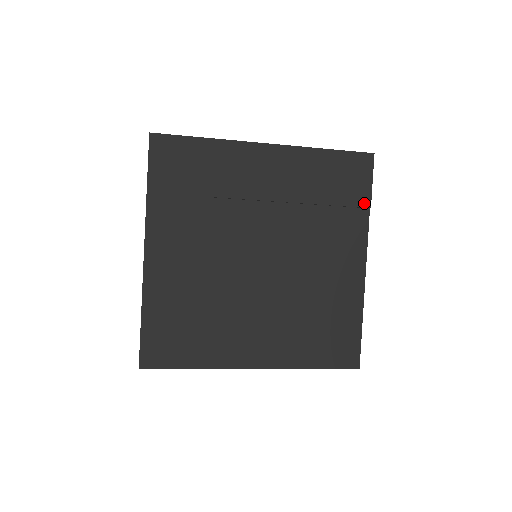
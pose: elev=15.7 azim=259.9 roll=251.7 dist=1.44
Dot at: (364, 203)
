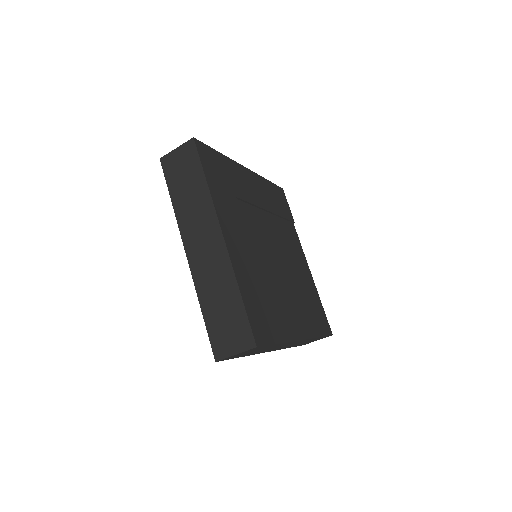
Dot at: (292, 219)
